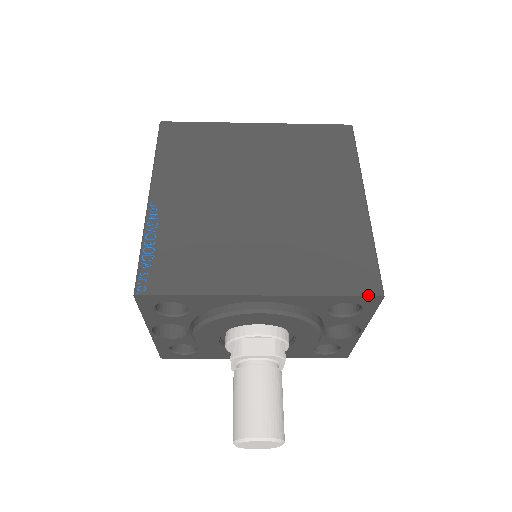
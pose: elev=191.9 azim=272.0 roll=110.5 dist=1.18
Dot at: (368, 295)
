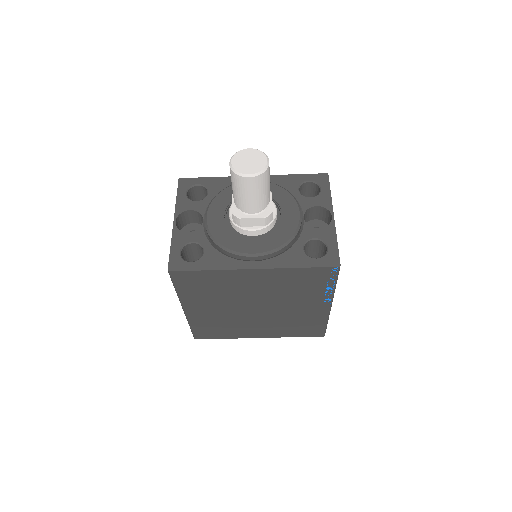
Dot at: (318, 174)
